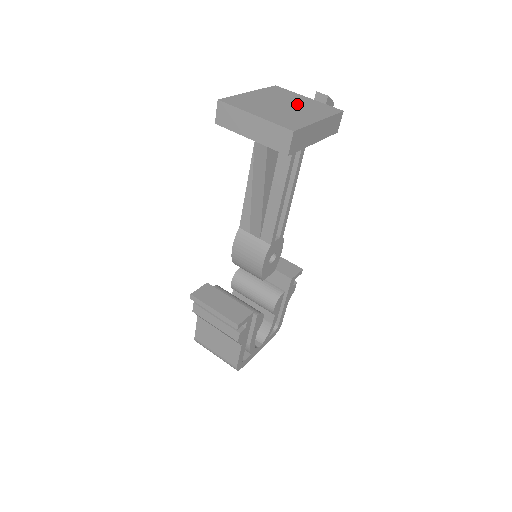
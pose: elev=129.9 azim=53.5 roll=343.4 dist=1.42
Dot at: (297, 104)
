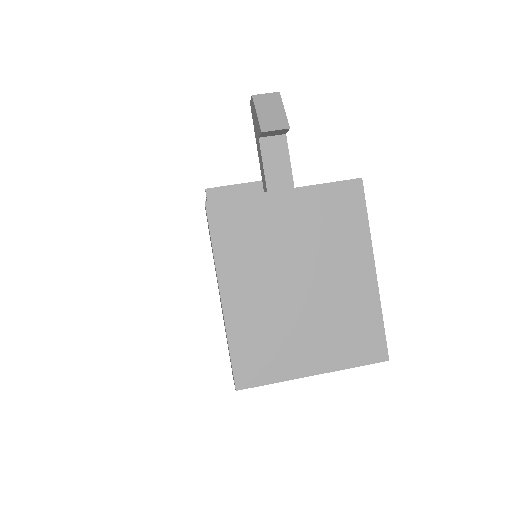
Dot at: (304, 249)
